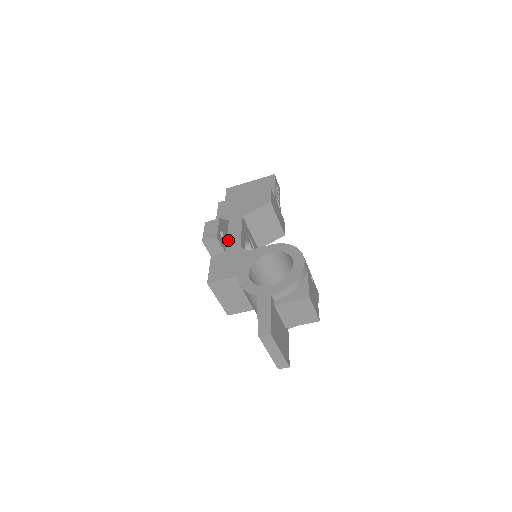
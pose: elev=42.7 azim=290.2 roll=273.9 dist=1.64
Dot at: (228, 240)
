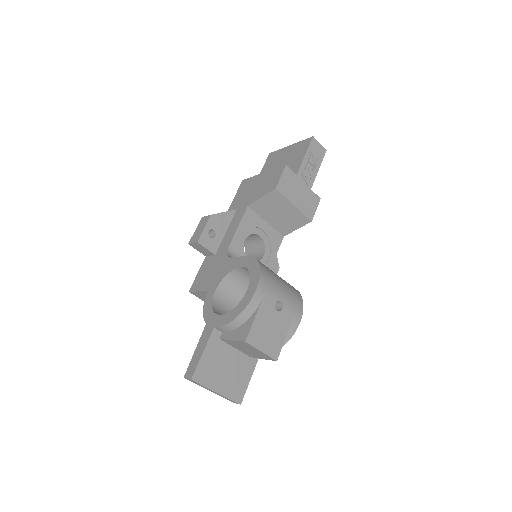
Dot at: (224, 238)
